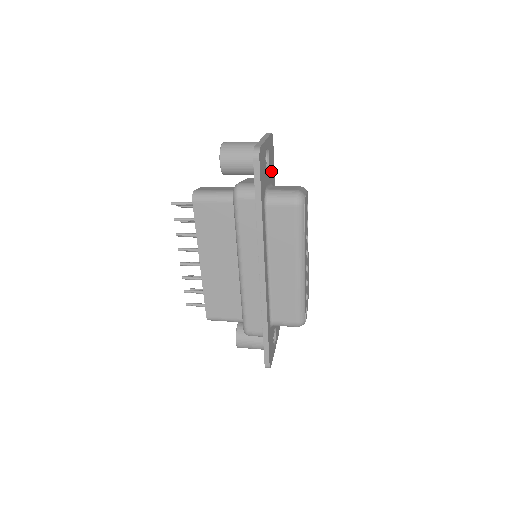
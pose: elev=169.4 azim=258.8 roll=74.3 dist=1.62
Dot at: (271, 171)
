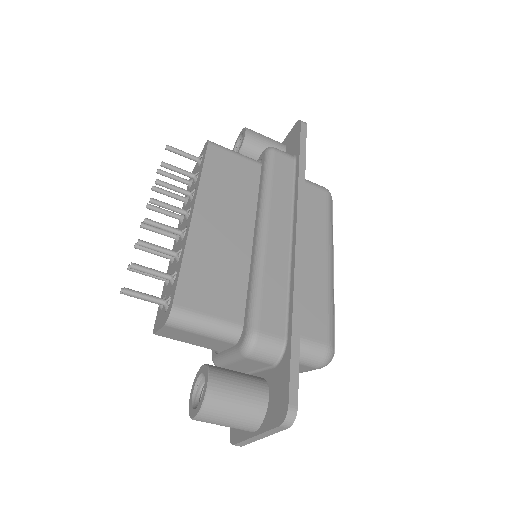
Dot at: occluded
